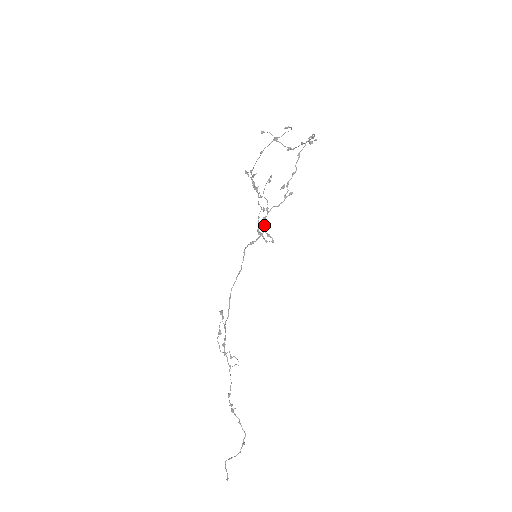
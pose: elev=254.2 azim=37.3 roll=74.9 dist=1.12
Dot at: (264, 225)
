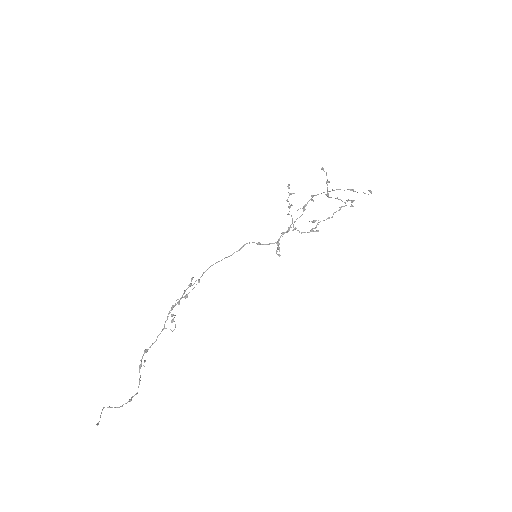
Dot at: occluded
